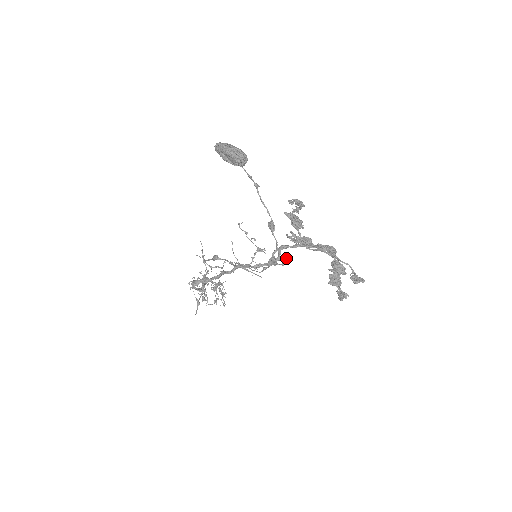
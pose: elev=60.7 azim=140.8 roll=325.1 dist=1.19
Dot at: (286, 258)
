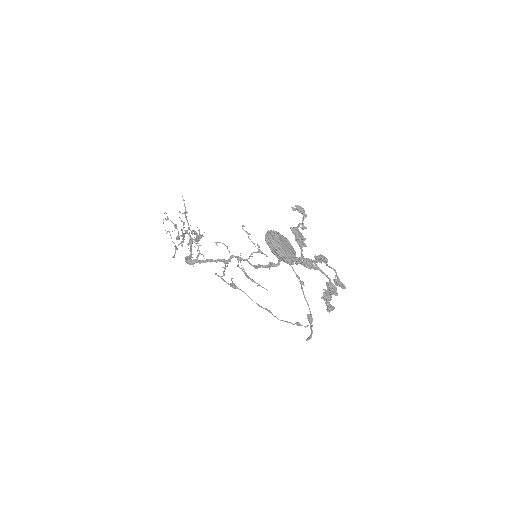
Dot at: (311, 326)
